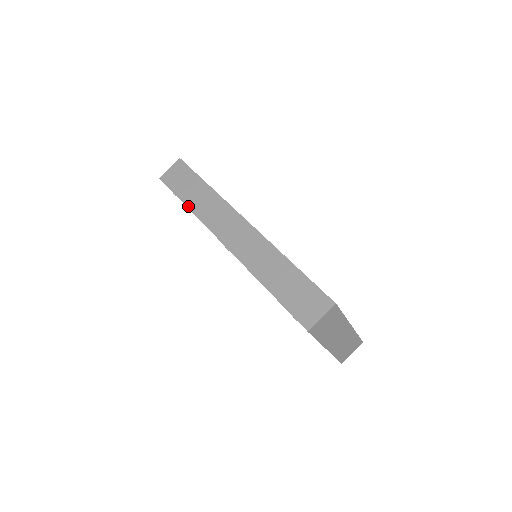
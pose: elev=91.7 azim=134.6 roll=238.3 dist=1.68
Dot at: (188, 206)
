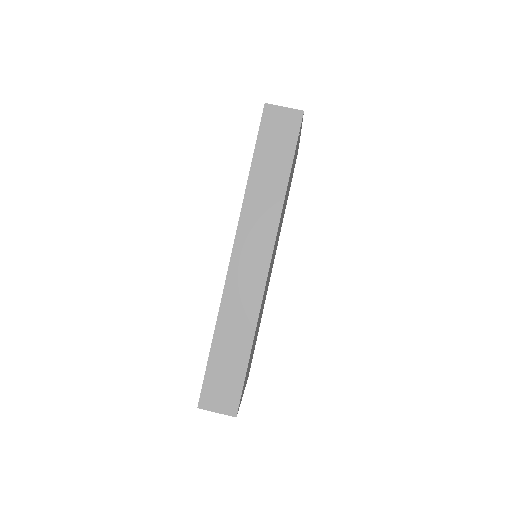
Dot at: (250, 177)
